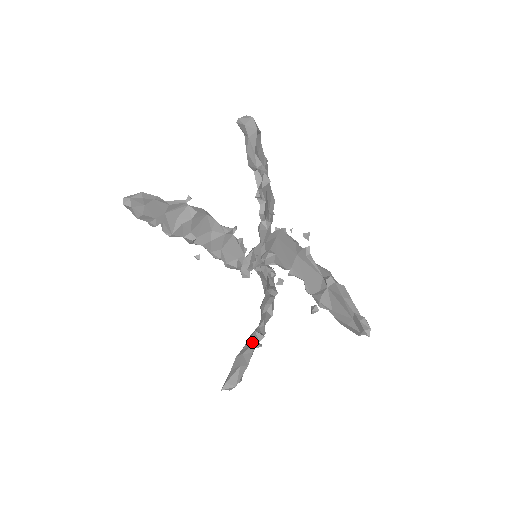
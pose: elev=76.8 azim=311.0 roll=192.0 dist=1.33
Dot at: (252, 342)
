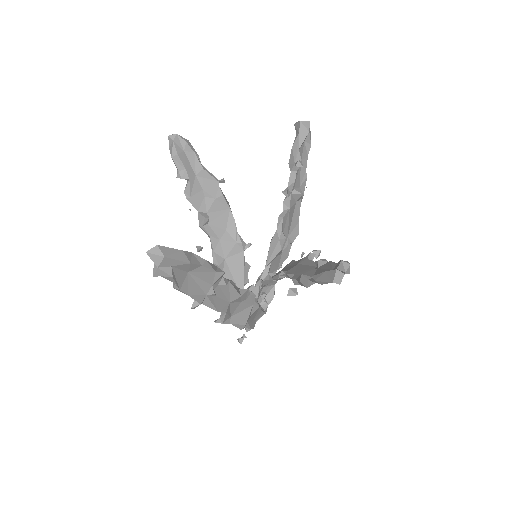
Dot at: (208, 261)
